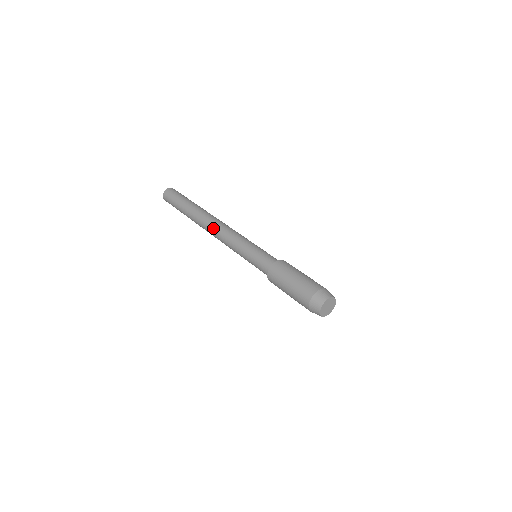
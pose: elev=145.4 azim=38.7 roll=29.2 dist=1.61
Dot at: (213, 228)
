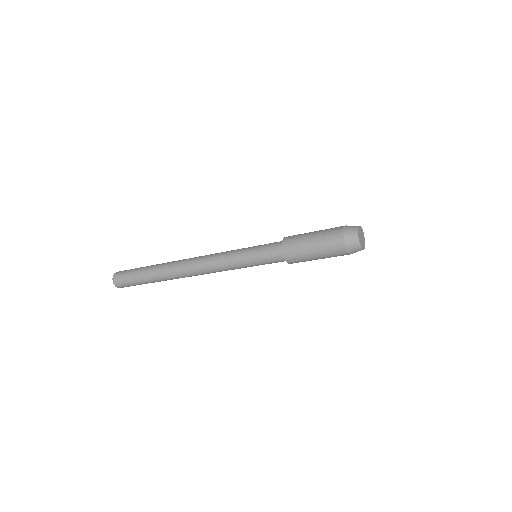
Dot at: (194, 268)
